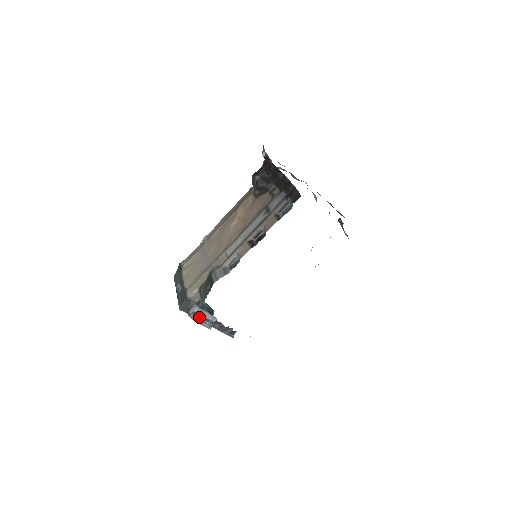
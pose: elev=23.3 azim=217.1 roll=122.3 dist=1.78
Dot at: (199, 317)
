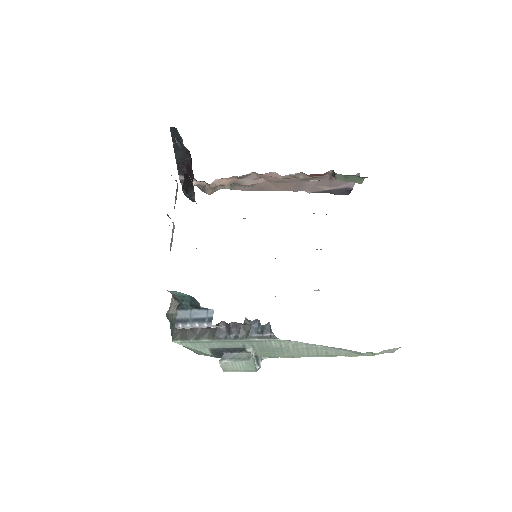
Dot at: (188, 323)
